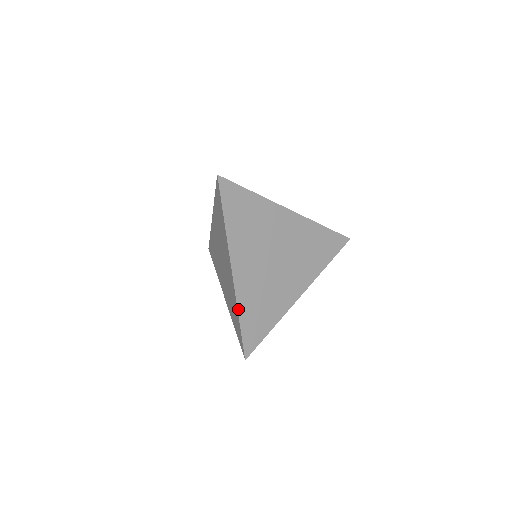
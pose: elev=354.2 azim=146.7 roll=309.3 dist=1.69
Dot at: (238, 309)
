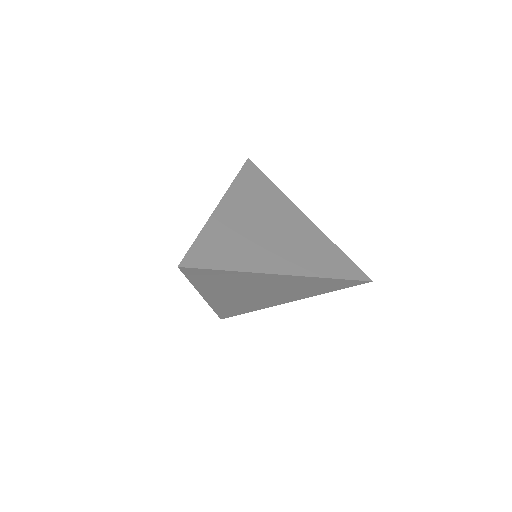
Dot at: (204, 228)
